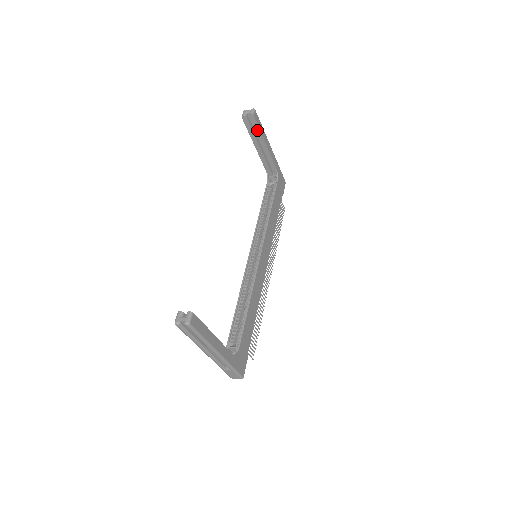
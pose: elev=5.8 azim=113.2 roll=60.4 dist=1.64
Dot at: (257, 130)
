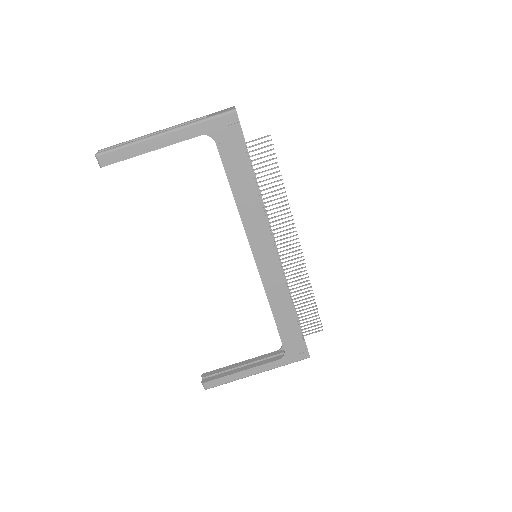
Dot at: (126, 158)
